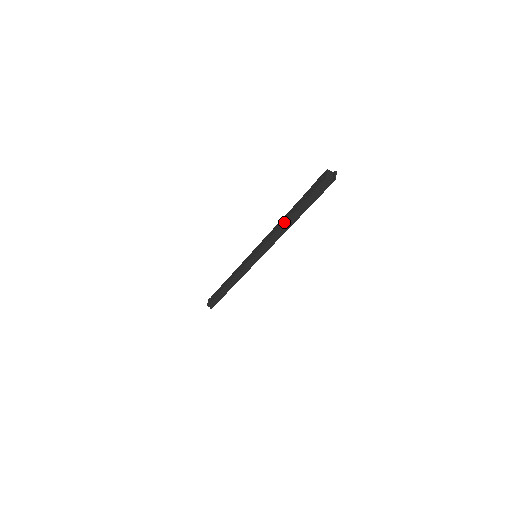
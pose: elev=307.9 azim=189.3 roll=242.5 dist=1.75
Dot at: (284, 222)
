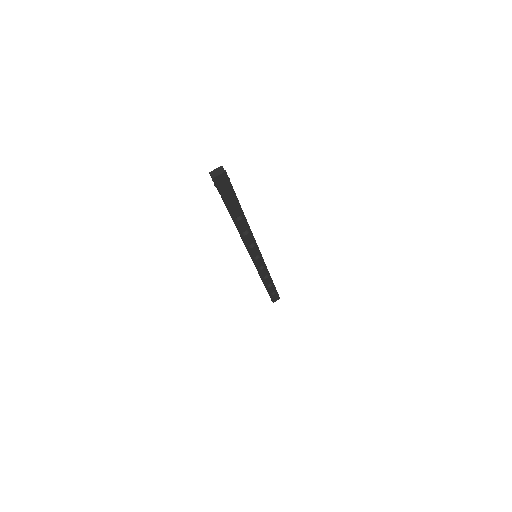
Dot at: occluded
